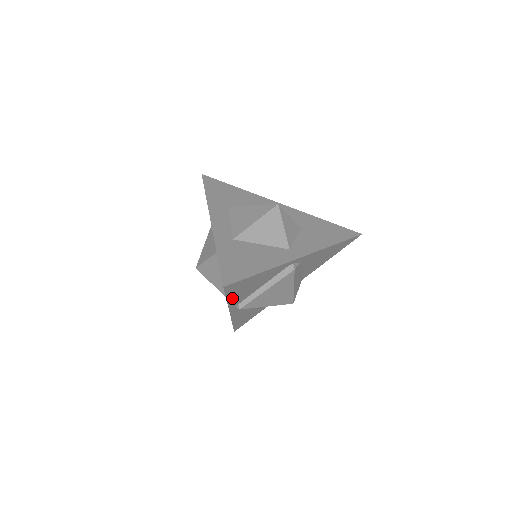
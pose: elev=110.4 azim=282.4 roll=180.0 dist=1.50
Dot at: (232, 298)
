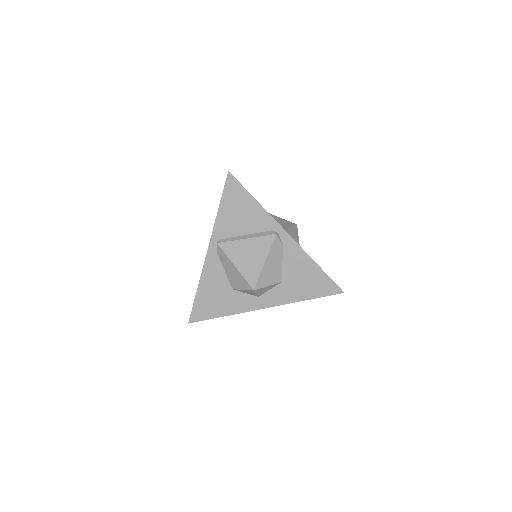
Dot at: (223, 212)
